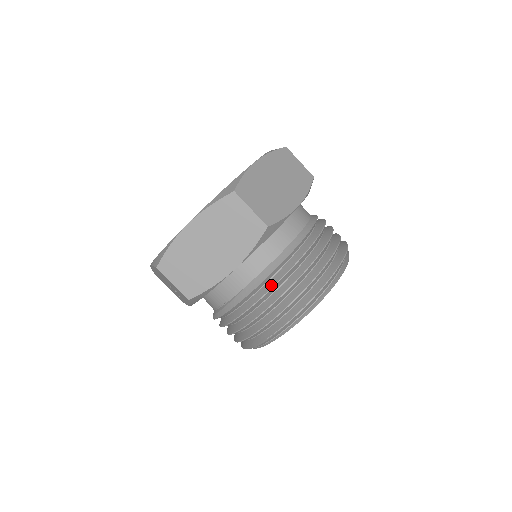
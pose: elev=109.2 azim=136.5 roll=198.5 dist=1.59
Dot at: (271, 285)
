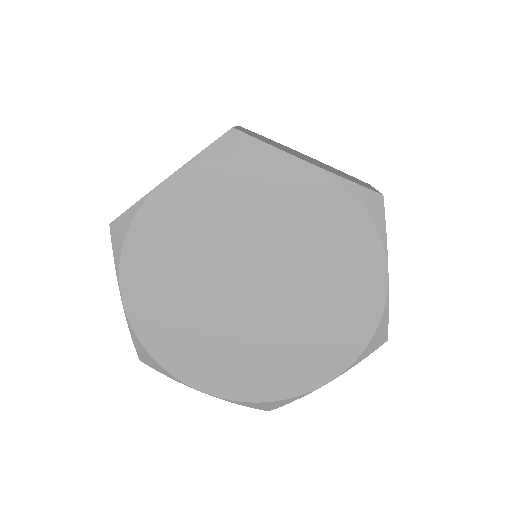
Dot at: occluded
